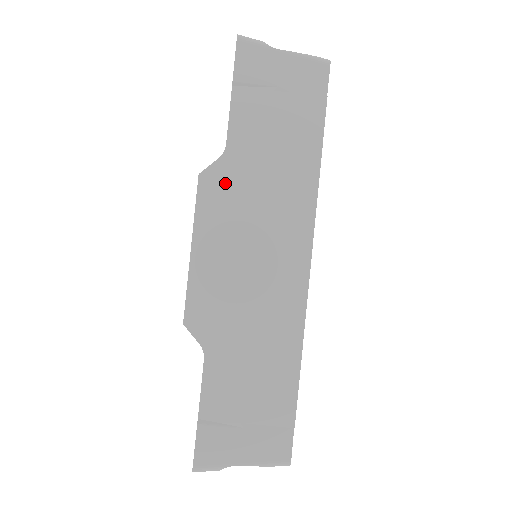
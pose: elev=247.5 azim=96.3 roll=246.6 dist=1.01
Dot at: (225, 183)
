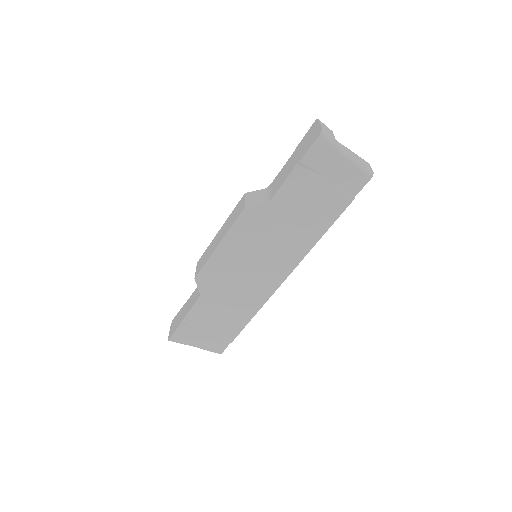
Dot at: (259, 219)
